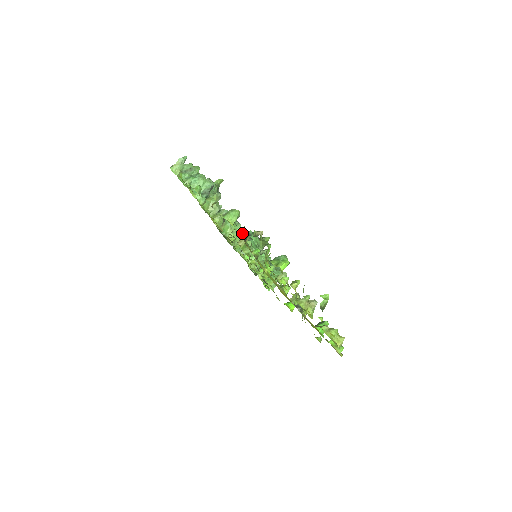
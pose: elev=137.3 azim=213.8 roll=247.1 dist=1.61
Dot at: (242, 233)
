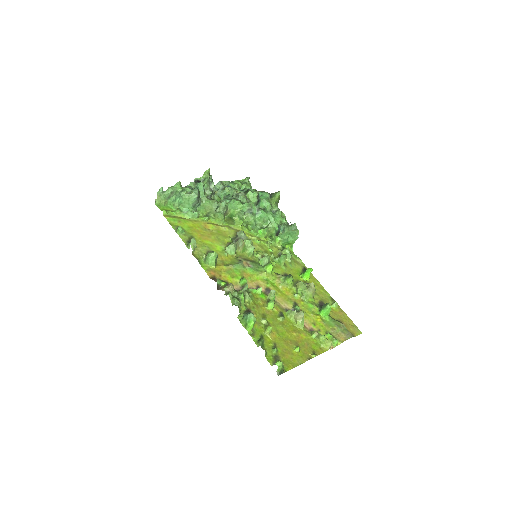
Dot at: (218, 288)
